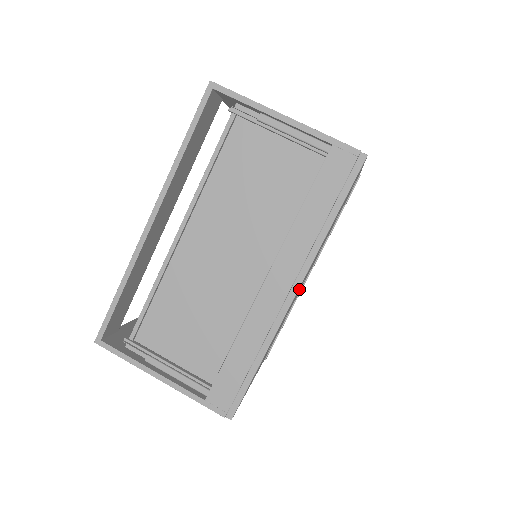
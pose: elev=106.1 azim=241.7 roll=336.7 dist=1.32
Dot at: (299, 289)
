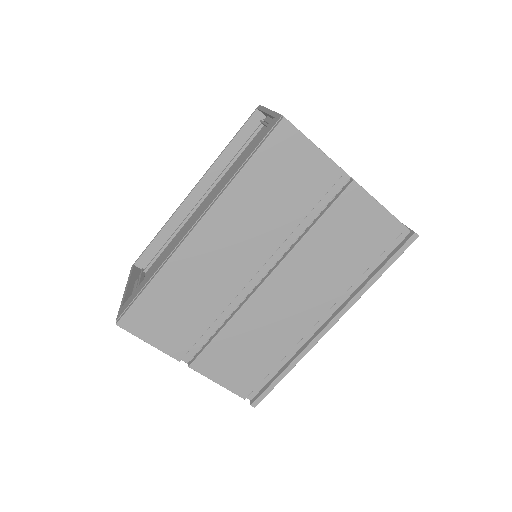
Dot at: (233, 259)
